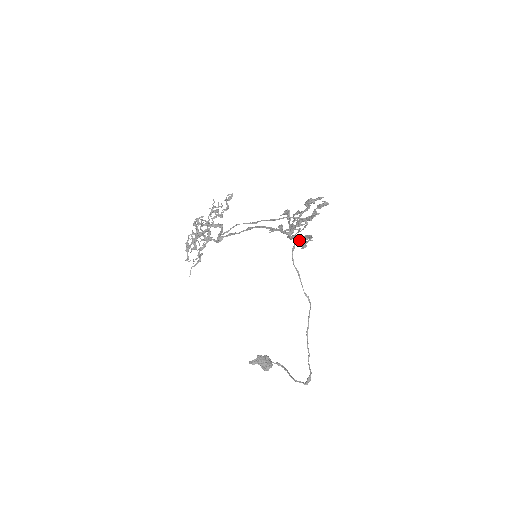
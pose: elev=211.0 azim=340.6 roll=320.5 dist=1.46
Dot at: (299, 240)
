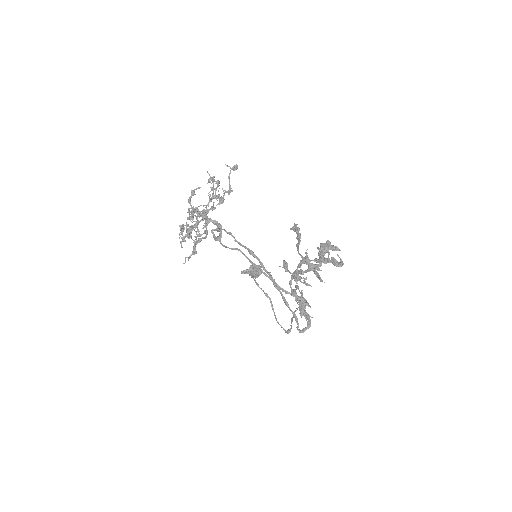
Dot at: (297, 324)
